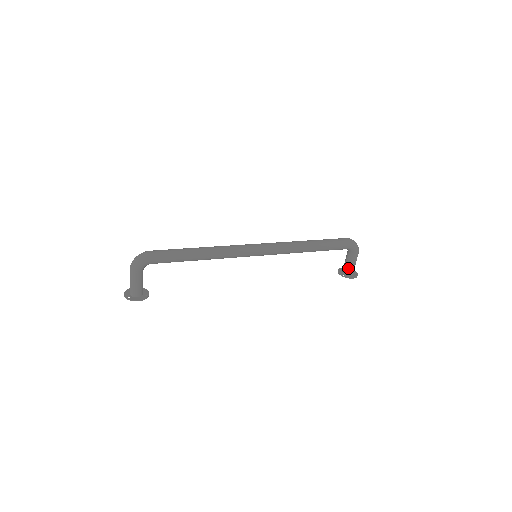
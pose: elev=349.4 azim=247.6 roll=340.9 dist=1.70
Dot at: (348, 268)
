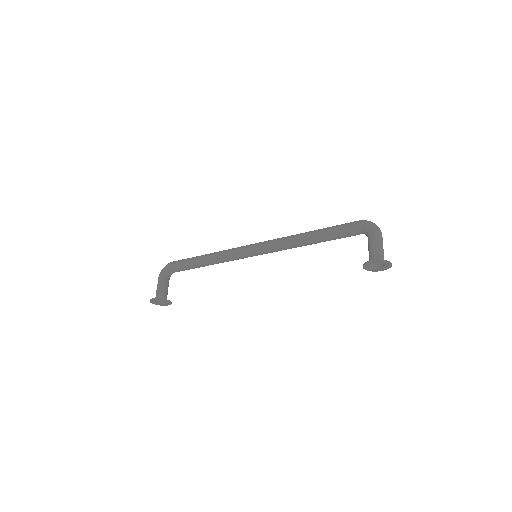
Dot at: (369, 254)
